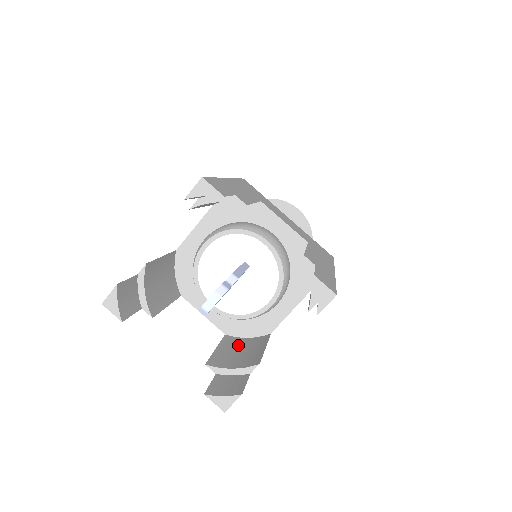
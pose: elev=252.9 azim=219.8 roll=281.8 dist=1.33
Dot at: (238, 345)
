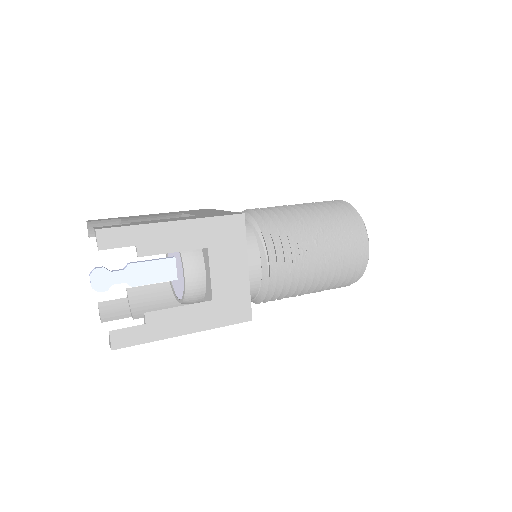
Dot at: occluded
